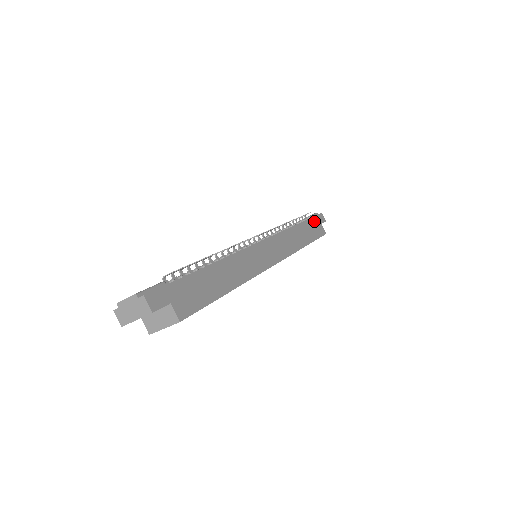
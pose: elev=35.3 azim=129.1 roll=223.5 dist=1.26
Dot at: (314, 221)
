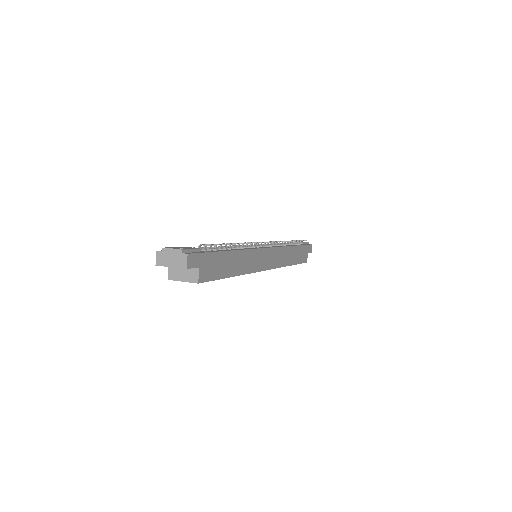
Dot at: (304, 248)
